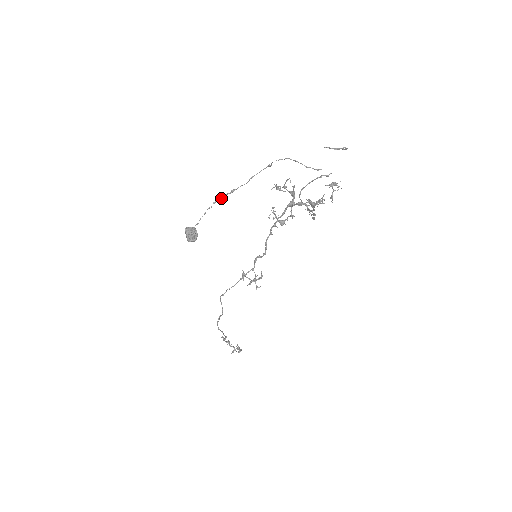
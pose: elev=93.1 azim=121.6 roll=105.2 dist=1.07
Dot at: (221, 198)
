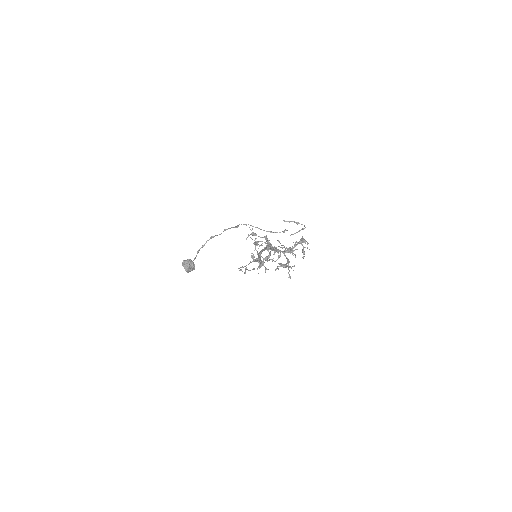
Dot at: occluded
